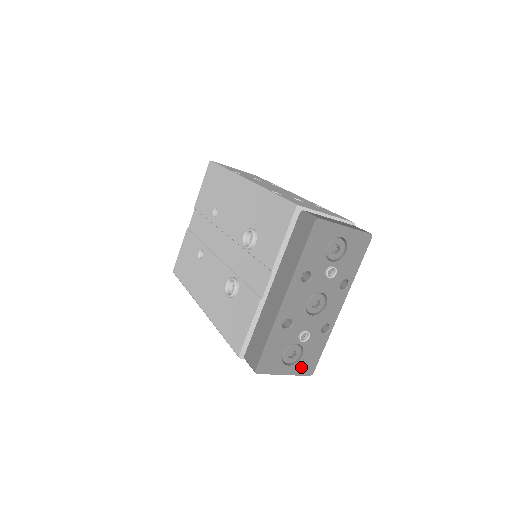
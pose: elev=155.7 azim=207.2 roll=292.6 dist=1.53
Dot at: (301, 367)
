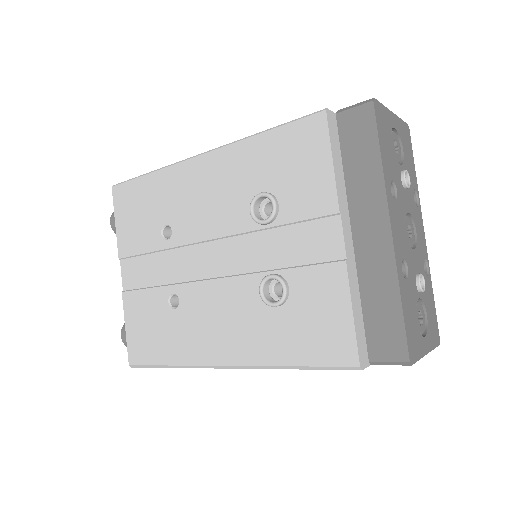
Dot at: (431, 334)
